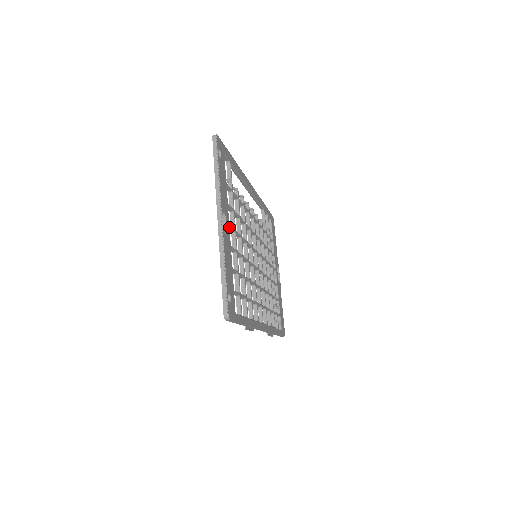
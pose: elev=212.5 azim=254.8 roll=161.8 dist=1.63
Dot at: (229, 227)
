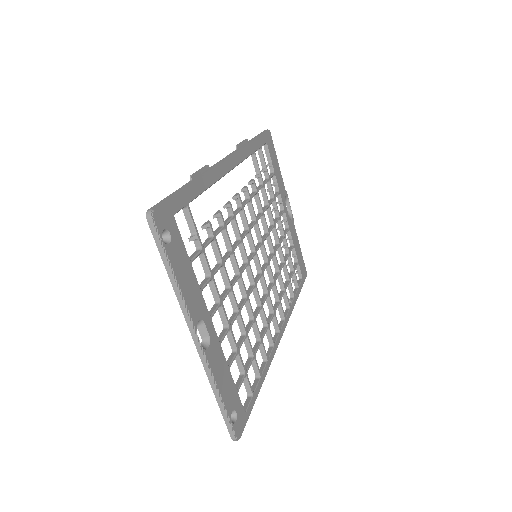
Dot at: (211, 321)
